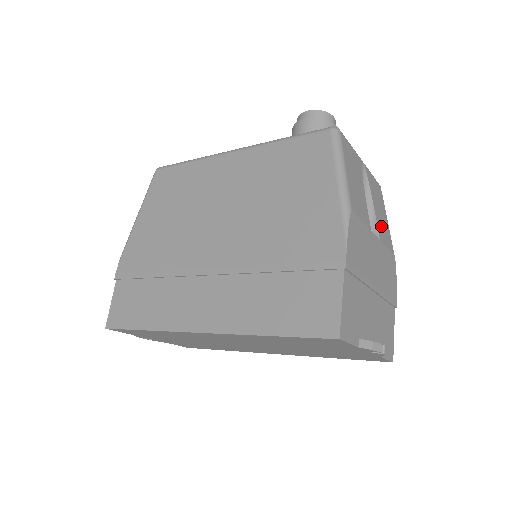
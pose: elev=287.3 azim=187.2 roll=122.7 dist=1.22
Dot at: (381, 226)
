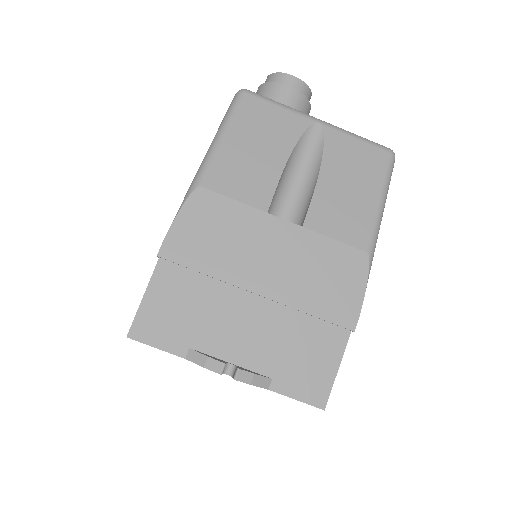
Dot at: (331, 208)
